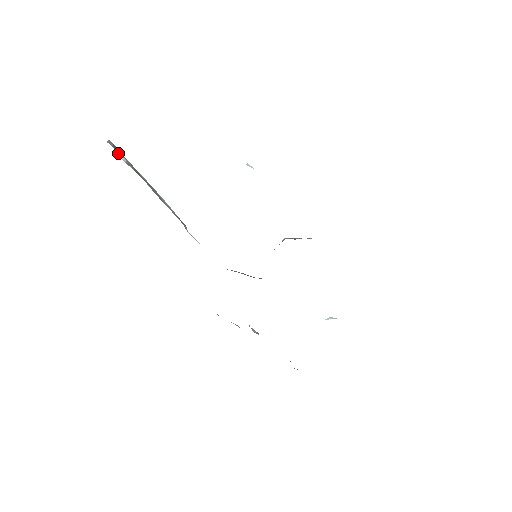
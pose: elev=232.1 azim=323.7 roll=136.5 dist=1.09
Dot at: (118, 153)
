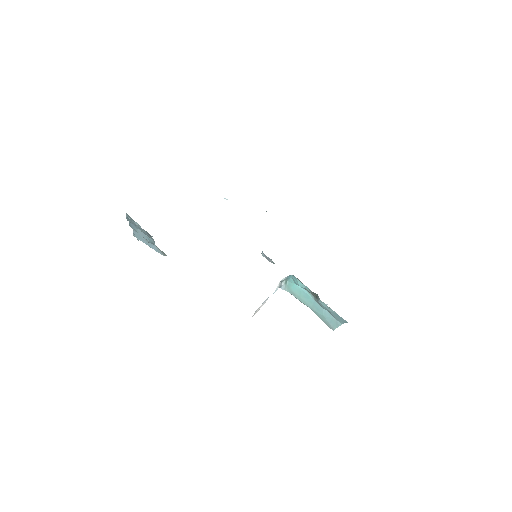
Dot at: occluded
